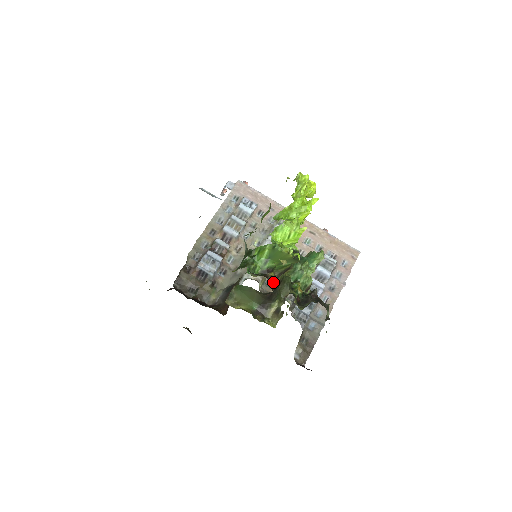
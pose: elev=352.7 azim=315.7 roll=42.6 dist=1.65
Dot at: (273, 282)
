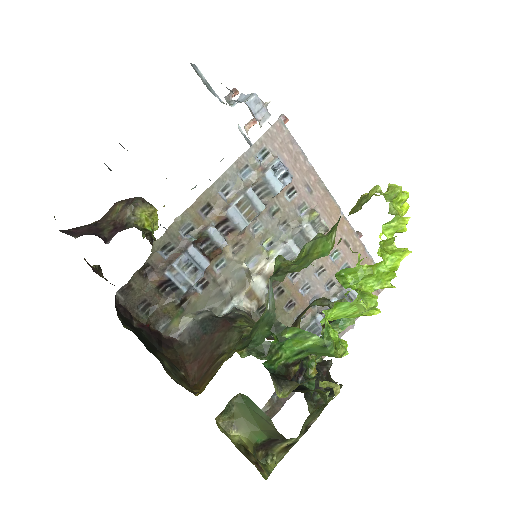
Dot at: occluded
